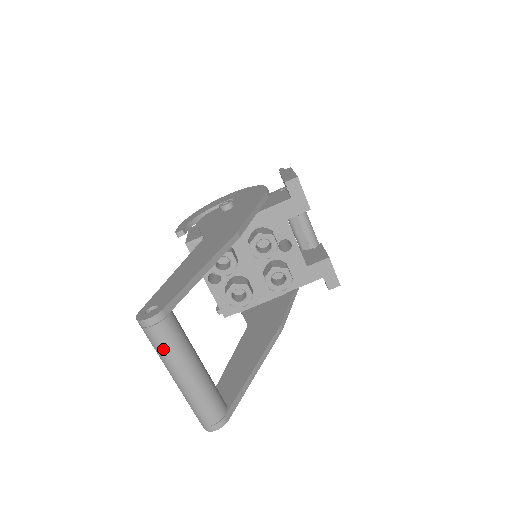
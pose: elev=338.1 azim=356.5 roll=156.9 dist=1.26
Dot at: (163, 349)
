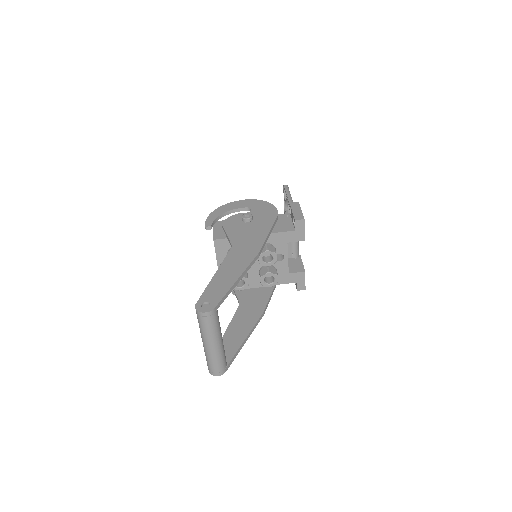
Dot at: (207, 329)
